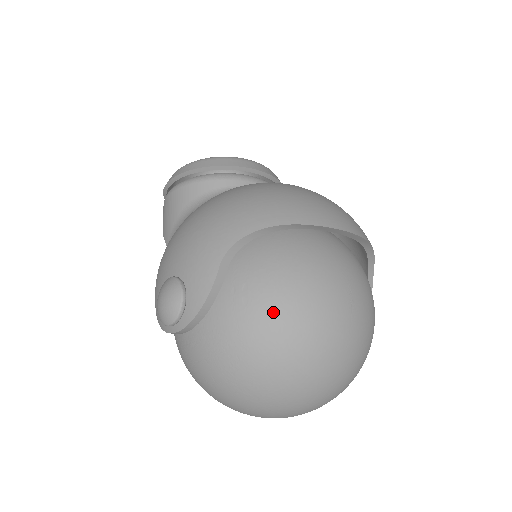
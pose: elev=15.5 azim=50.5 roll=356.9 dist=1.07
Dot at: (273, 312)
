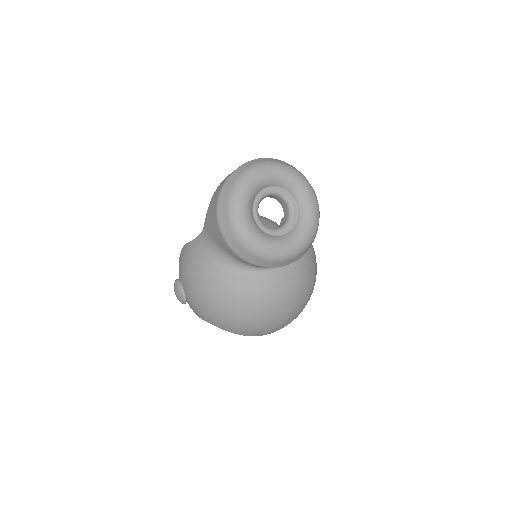
Dot at: occluded
